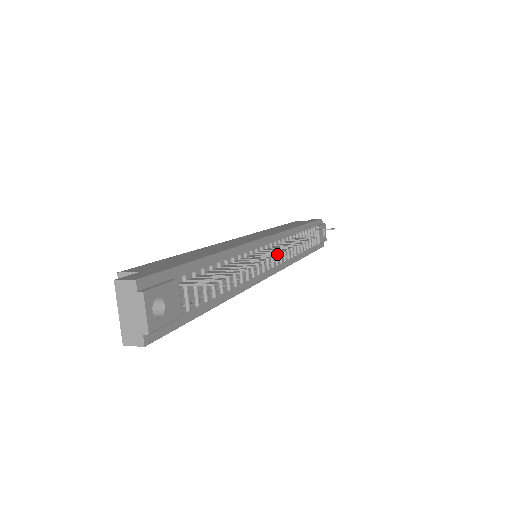
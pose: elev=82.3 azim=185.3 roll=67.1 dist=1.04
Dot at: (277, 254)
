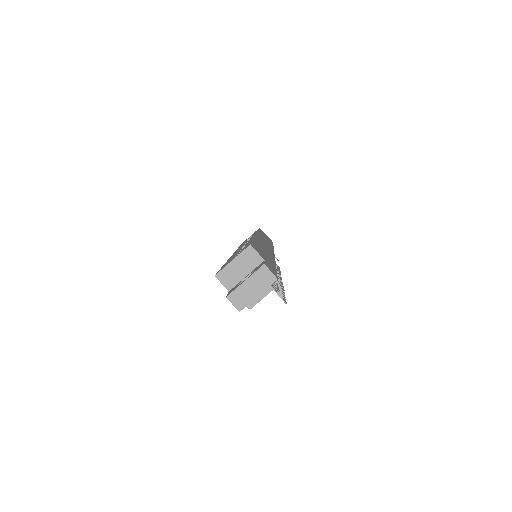
Dot at: (281, 280)
